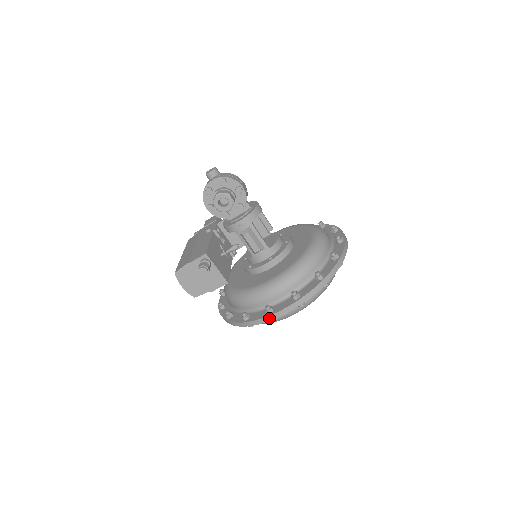
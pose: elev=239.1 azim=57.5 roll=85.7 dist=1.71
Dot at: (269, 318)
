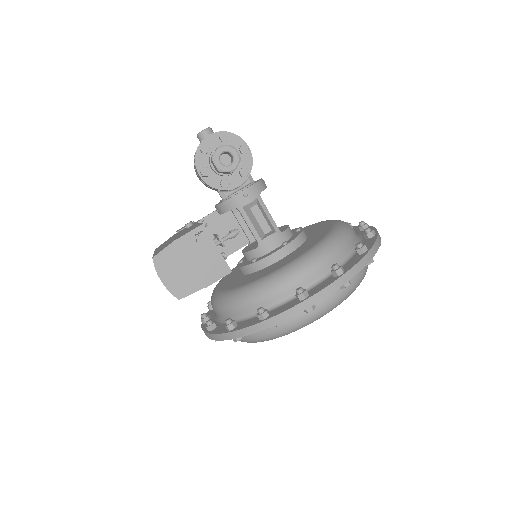
Dot at: (304, 305)
